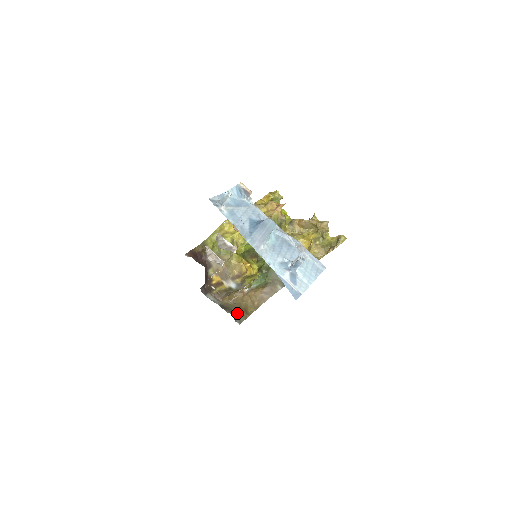
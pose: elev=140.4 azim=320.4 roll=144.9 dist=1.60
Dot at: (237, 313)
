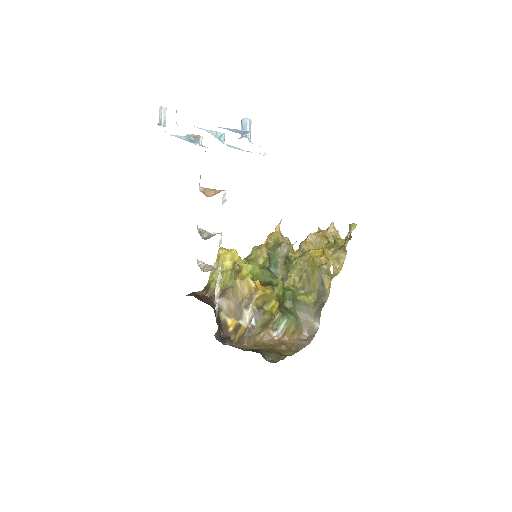
Dot at: (268, 355)
